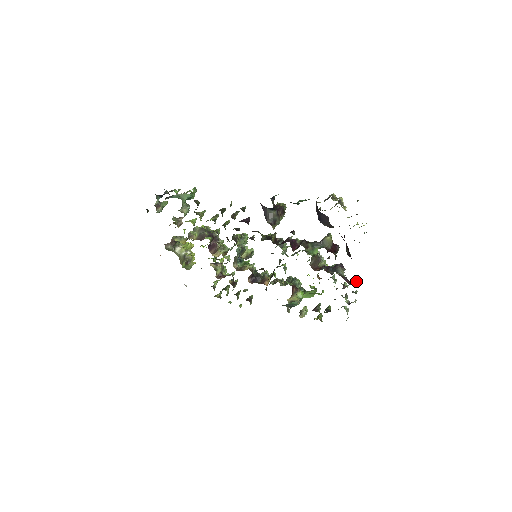
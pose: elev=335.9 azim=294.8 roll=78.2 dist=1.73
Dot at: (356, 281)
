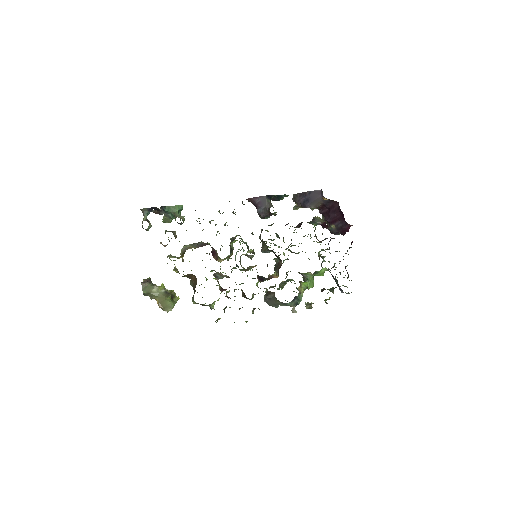
Dot at: occluded
